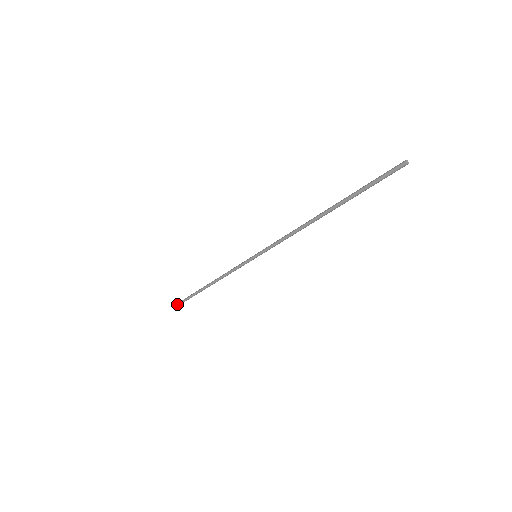
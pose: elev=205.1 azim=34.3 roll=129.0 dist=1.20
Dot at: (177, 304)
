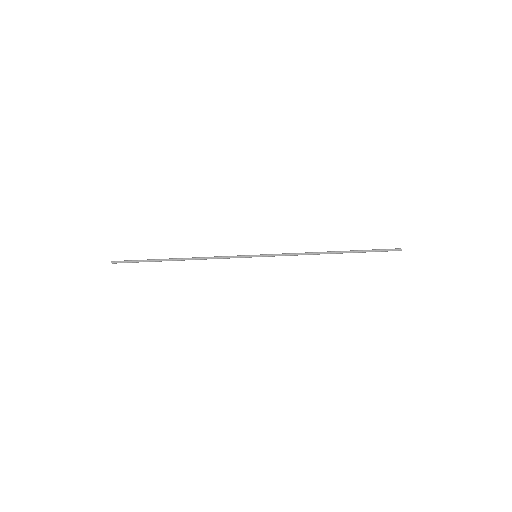
Dot at: (116, 261)
